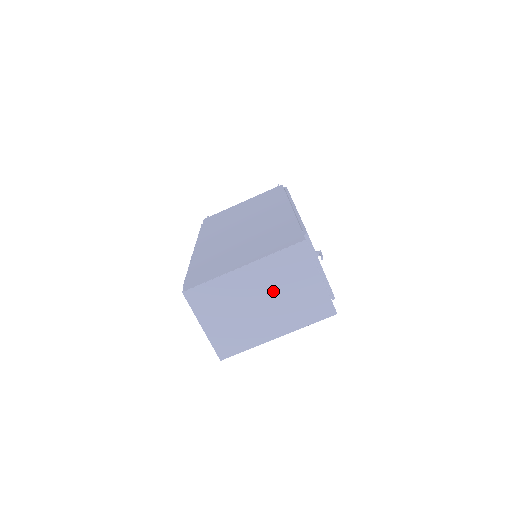
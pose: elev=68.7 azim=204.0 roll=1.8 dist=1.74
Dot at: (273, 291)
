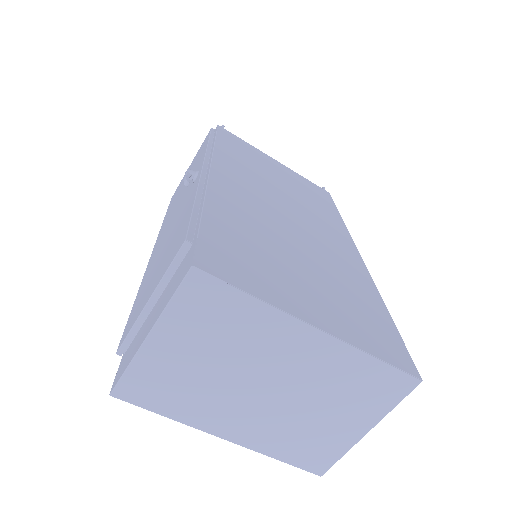
Dot at: (302, 391)
